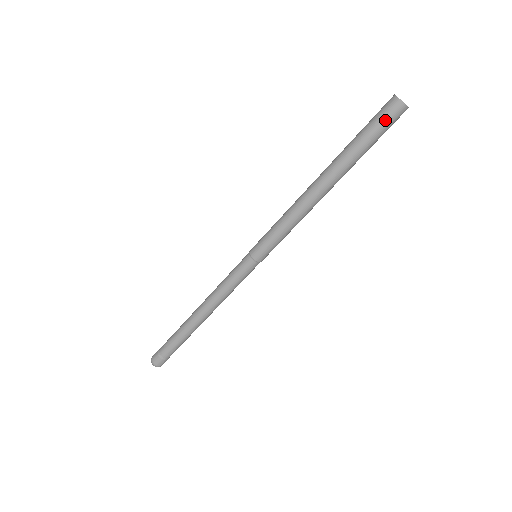
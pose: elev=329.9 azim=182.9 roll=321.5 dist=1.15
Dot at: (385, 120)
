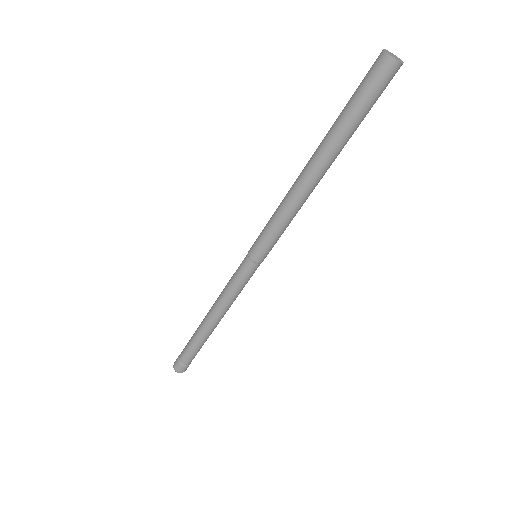
Dot at: (371, 82)
